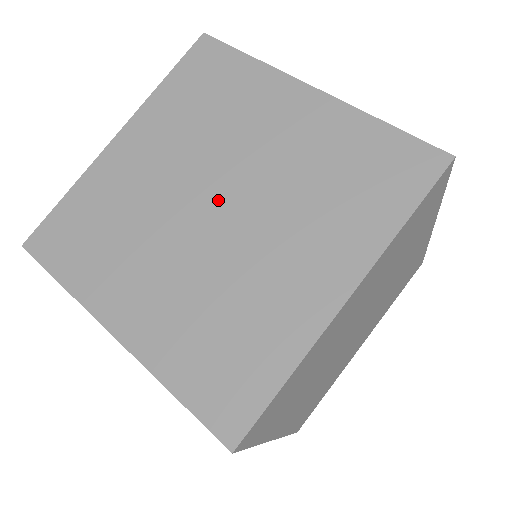
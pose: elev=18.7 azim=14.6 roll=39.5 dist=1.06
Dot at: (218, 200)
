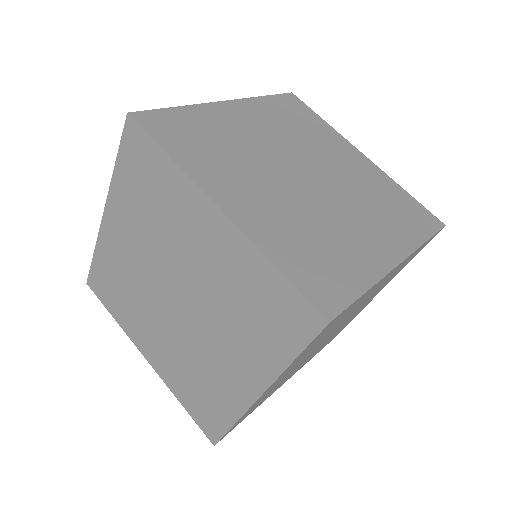
Dot at: (308, 174)
